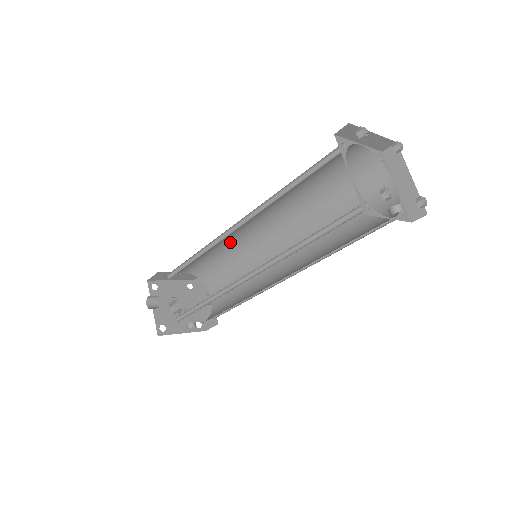
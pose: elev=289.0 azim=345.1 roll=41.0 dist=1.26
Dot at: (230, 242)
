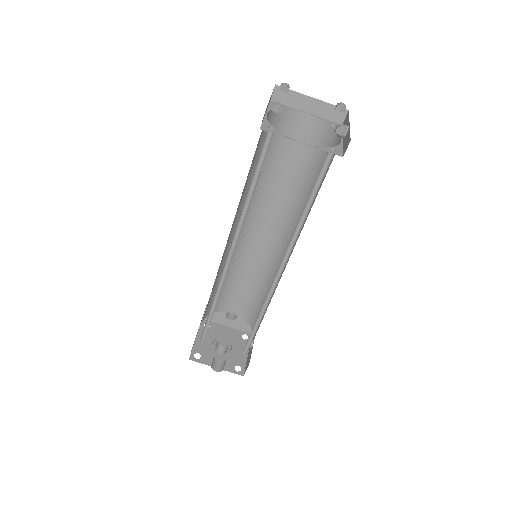
Dot at: (219, 269)
